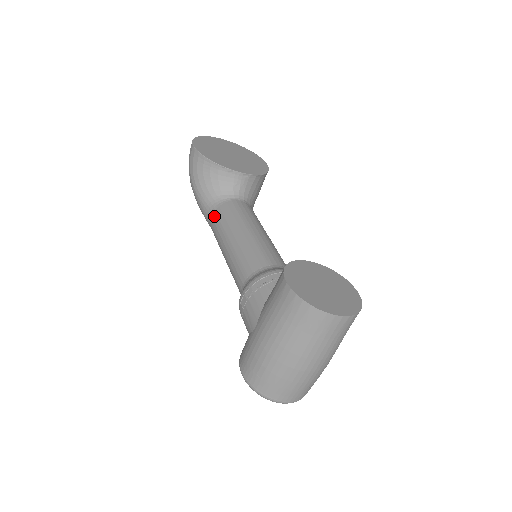
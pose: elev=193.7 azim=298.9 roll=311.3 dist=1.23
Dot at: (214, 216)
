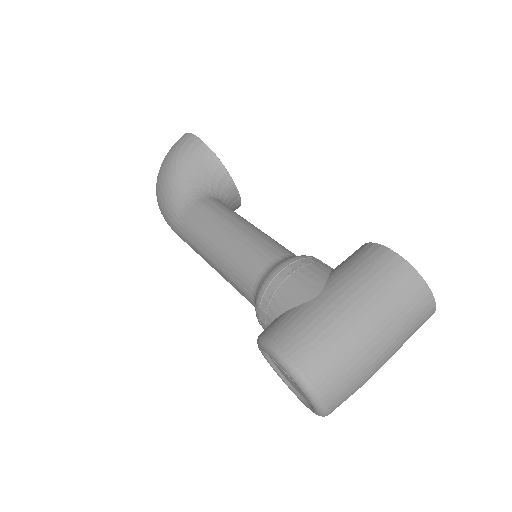
Dot at: (201, 204)
